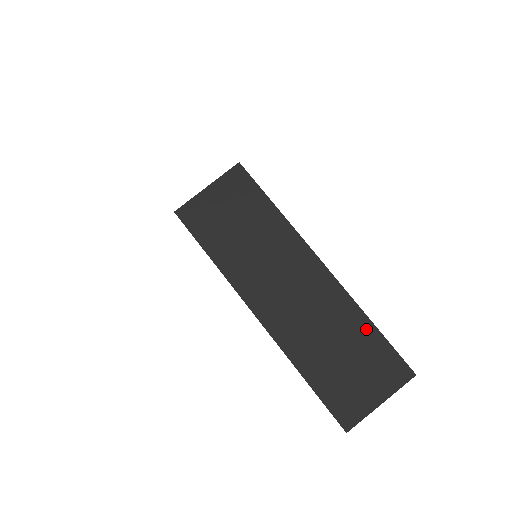
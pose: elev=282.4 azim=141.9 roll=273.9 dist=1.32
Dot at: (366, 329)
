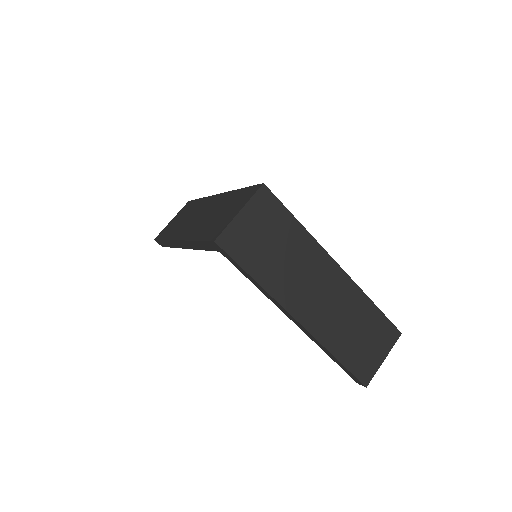
Dot at: (371, 310)
